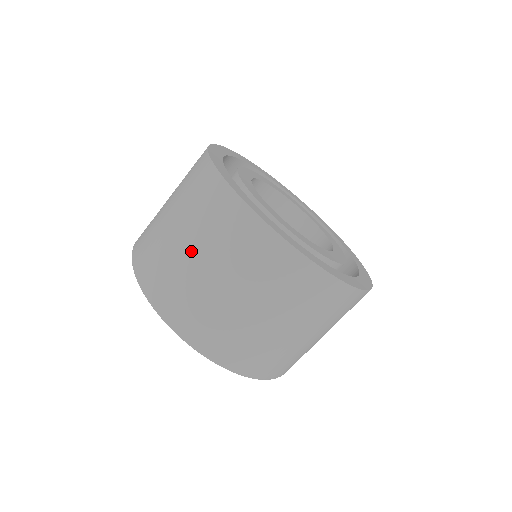
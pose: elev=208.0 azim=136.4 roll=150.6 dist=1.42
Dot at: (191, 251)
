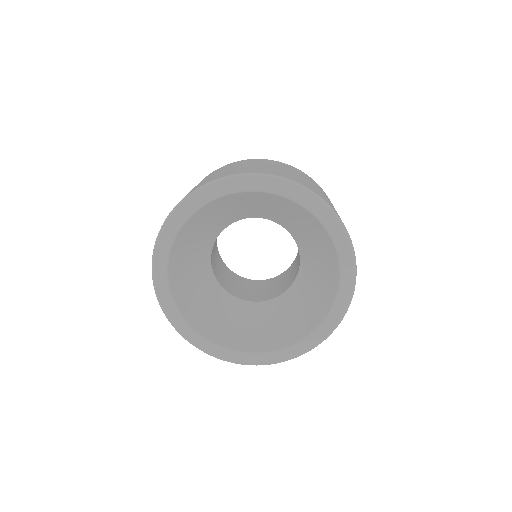
Dot at: (259, 165)
